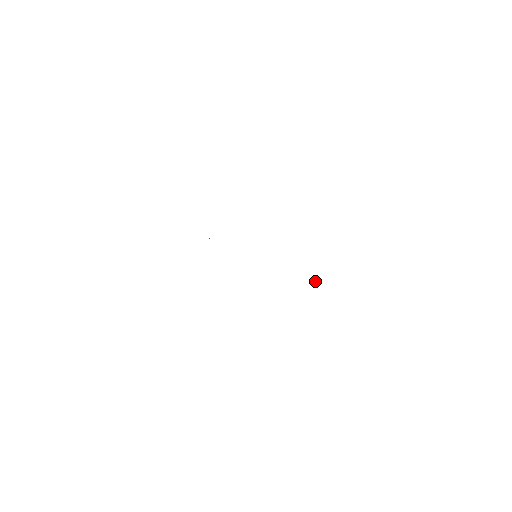
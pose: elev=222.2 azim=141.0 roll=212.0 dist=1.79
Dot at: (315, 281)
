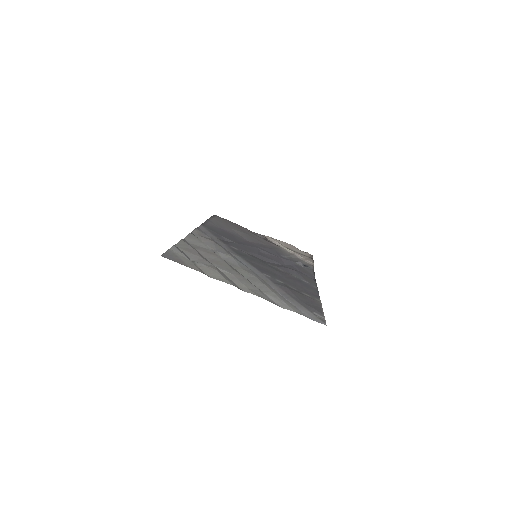
Dot at: (303, 265)
